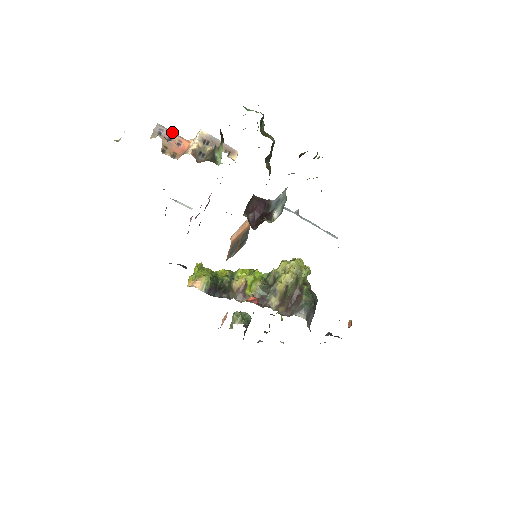
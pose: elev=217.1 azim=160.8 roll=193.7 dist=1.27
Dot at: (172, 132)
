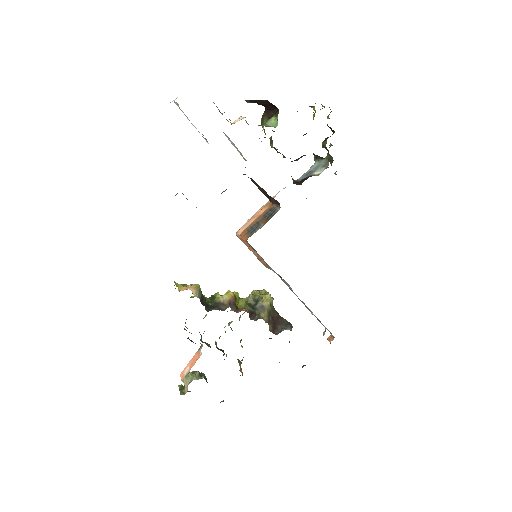
Dot at: (219, 110)
